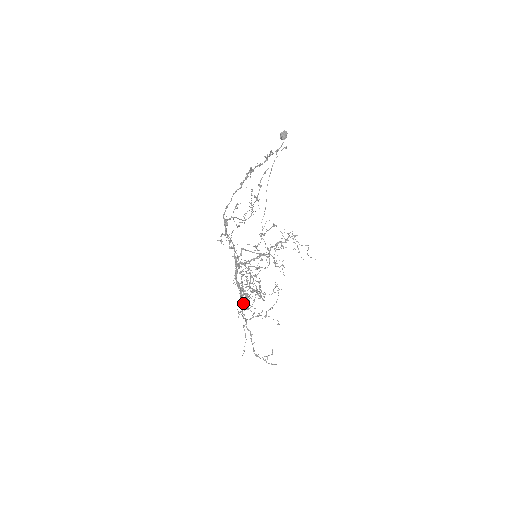
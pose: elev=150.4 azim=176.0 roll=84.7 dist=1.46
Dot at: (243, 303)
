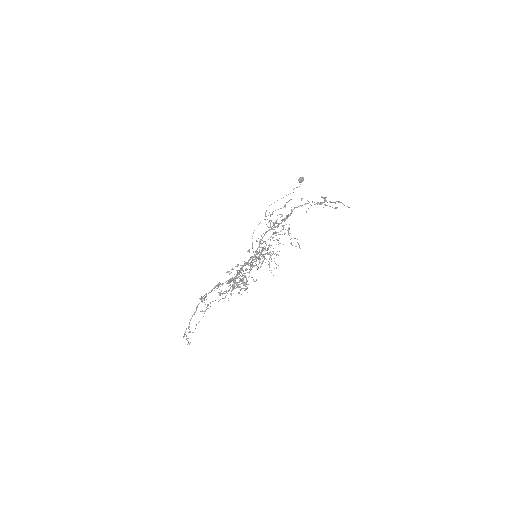
Dot at: occluded
